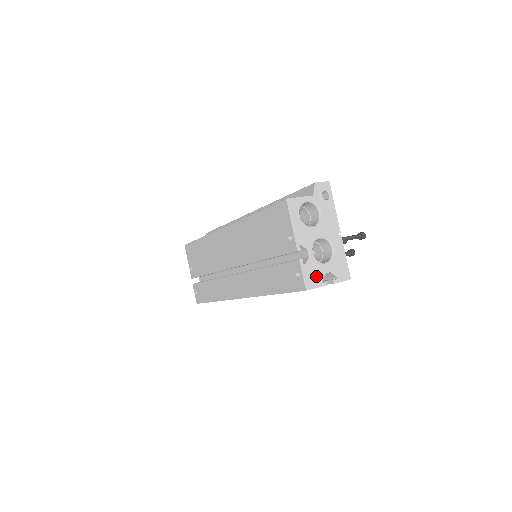
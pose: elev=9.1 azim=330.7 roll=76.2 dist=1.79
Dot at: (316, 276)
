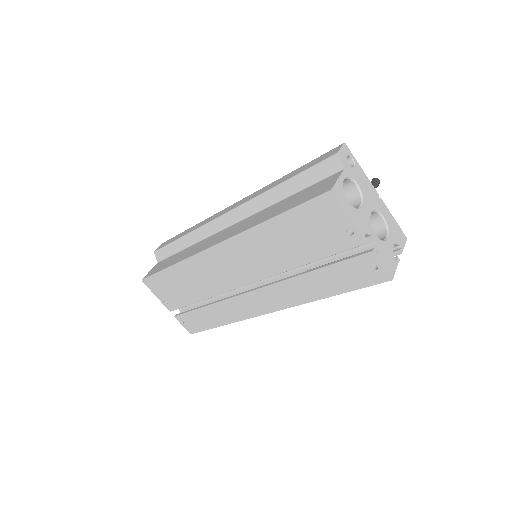
Dot at: (389, 258)
